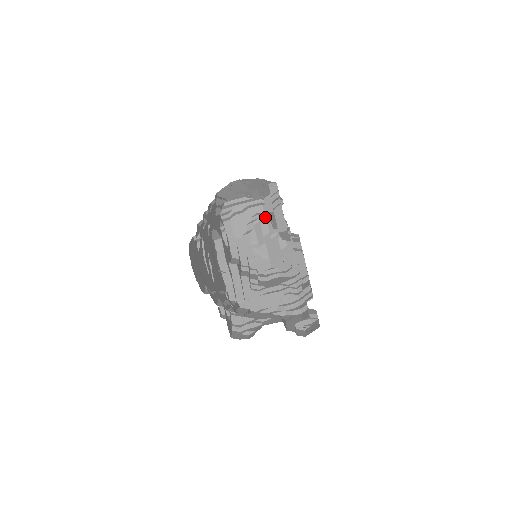
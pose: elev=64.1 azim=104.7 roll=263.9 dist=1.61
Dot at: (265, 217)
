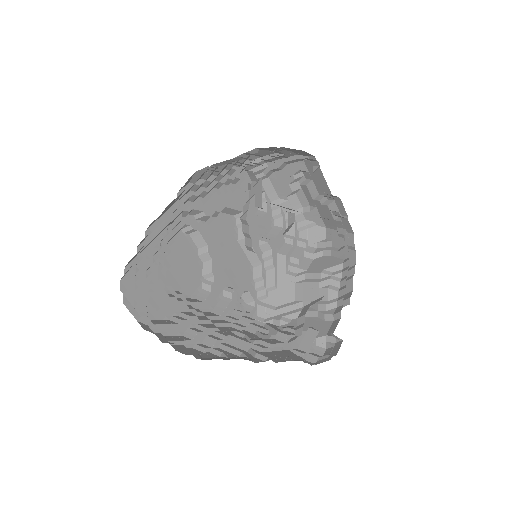
Dot at: (310, 176)
